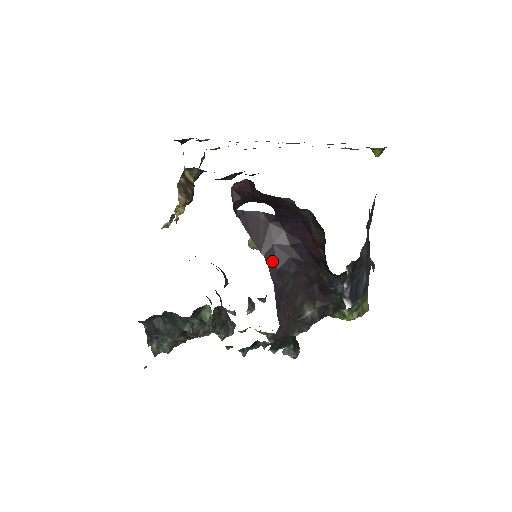
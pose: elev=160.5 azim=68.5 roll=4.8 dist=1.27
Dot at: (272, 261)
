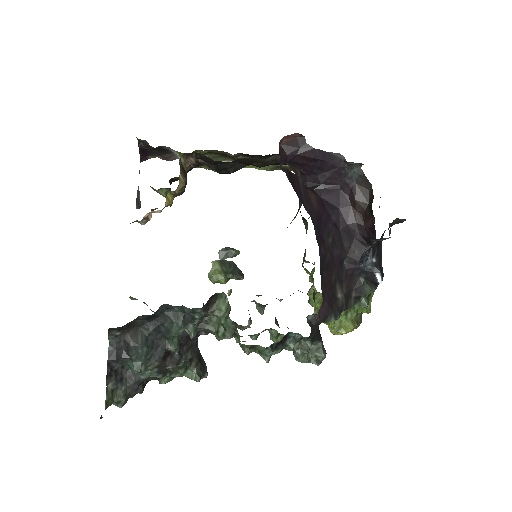
Dot at: (316, 223)
